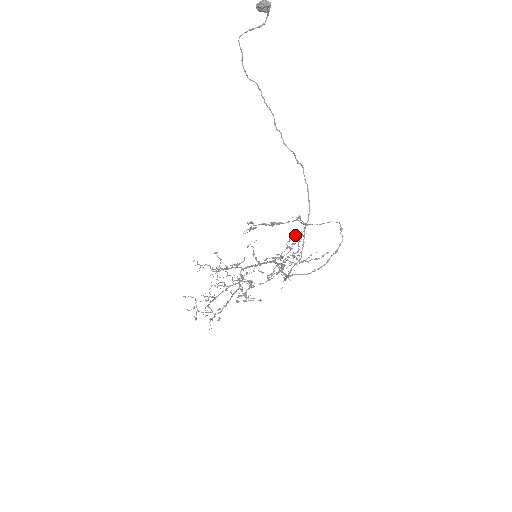
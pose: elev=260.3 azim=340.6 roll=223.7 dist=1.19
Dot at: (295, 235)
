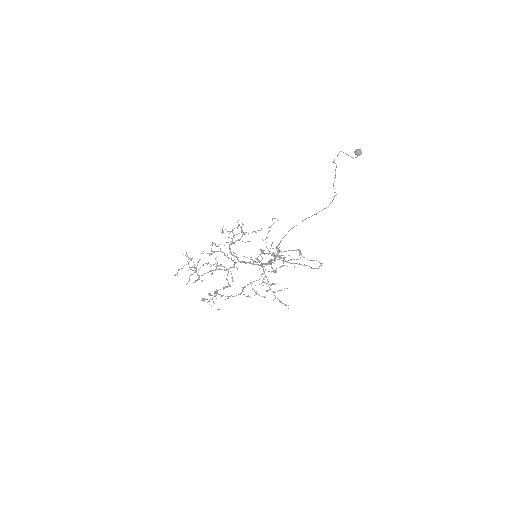
Dot at: occluded
